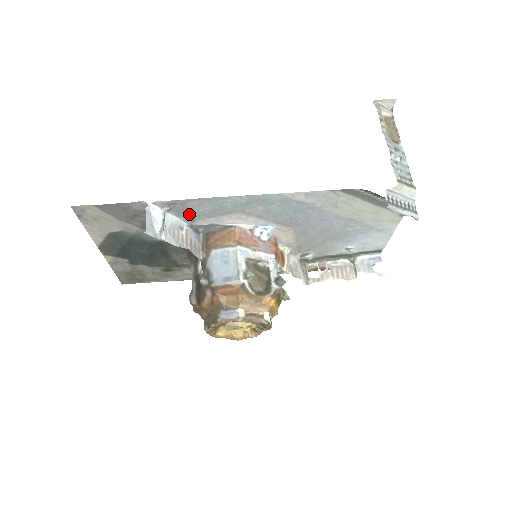
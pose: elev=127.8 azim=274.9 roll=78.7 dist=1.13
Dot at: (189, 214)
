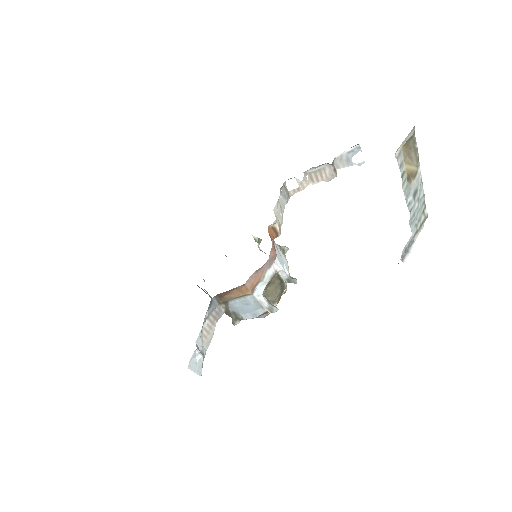
Dot at: occluded
